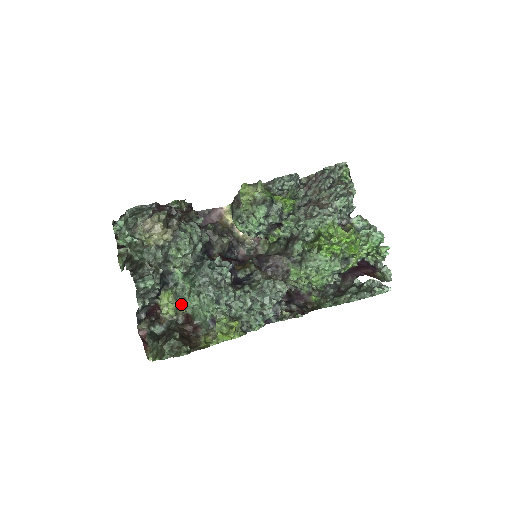
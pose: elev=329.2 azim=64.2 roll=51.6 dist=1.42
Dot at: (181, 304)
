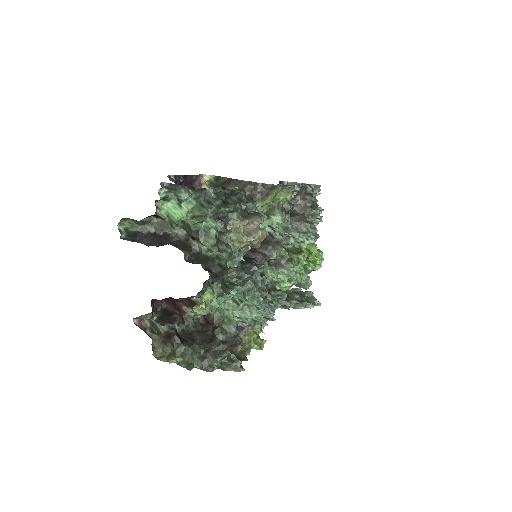
Dot at: occluded
